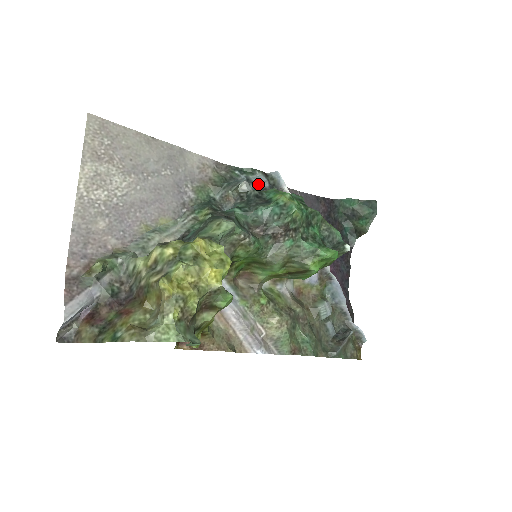
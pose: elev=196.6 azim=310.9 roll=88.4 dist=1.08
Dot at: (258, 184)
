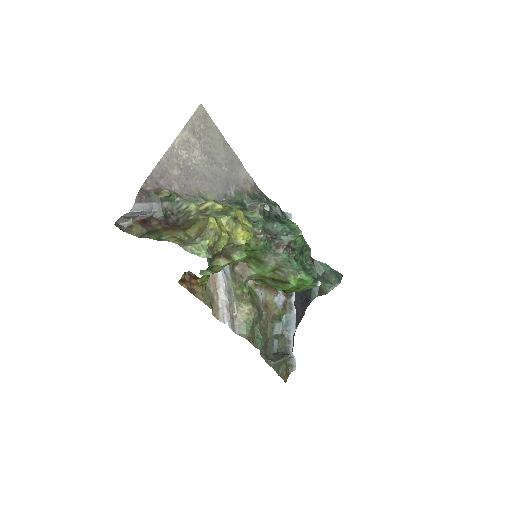
Dot at: occluded
